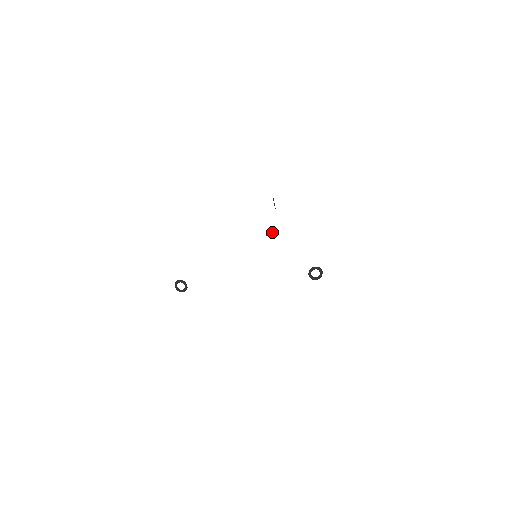
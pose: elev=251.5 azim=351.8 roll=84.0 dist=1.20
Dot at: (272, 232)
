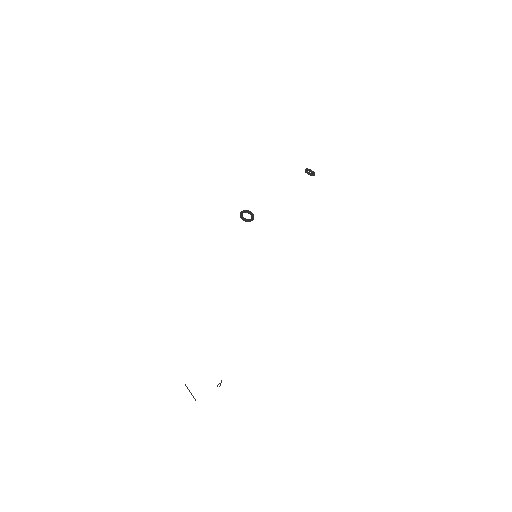
Dot at: (221, 380)
